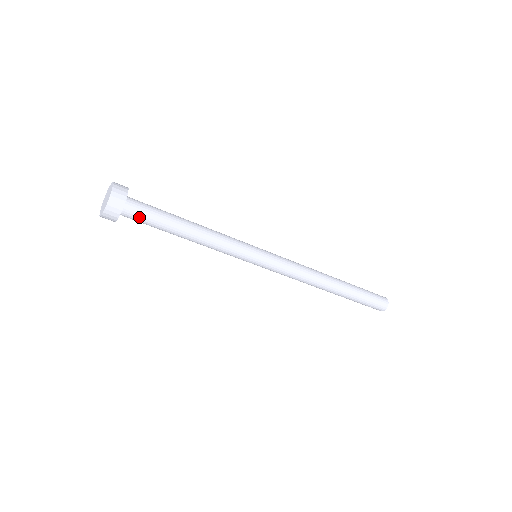
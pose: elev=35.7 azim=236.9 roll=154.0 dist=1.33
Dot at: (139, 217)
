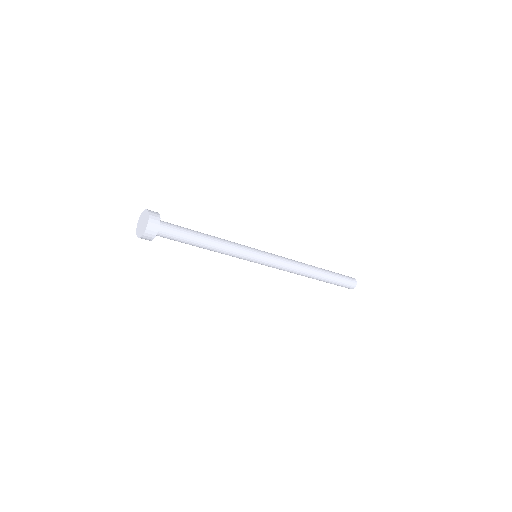
Dot at: (169, 235)
